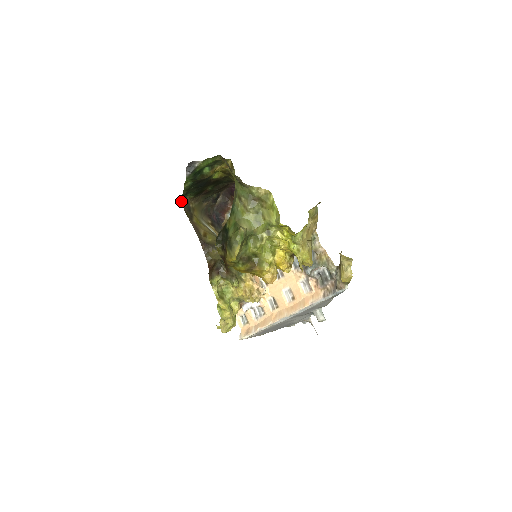
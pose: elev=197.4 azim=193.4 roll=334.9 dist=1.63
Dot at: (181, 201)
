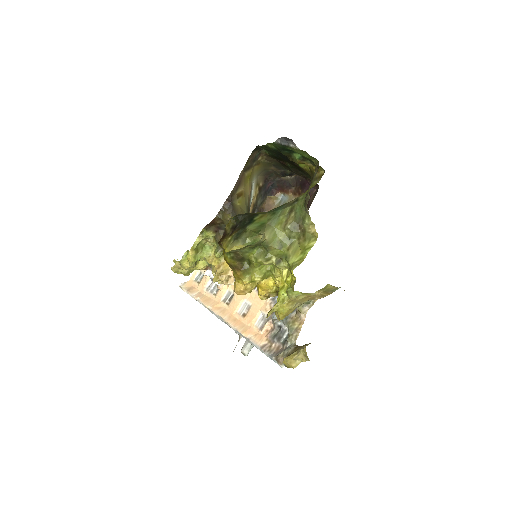
Dot at: occluded
